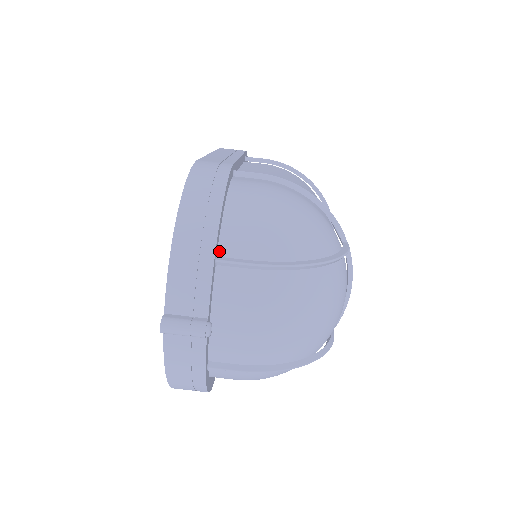
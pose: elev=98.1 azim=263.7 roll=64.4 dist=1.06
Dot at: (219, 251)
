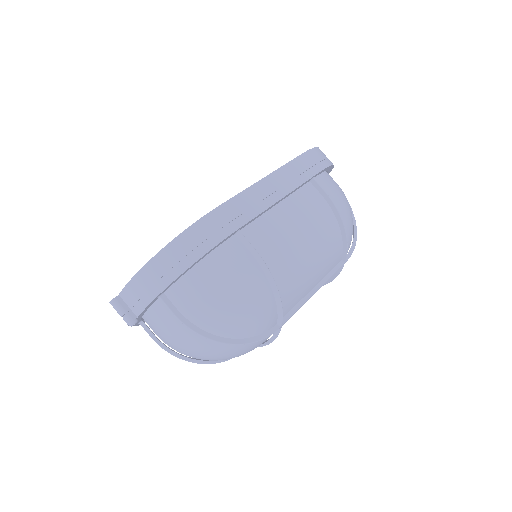
Dot at: (168, 290)
